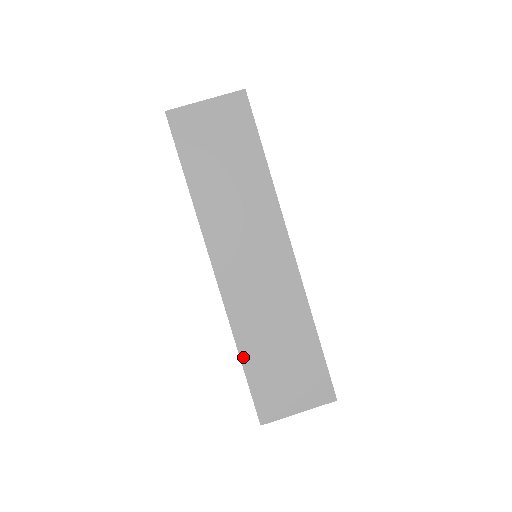
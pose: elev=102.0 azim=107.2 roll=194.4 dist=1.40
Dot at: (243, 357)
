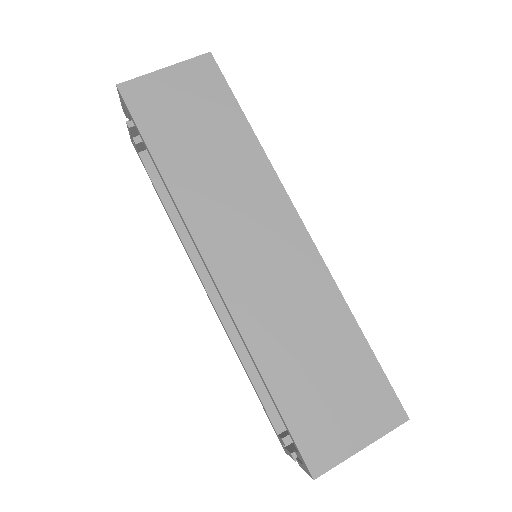
Dot at: (269, 381)
